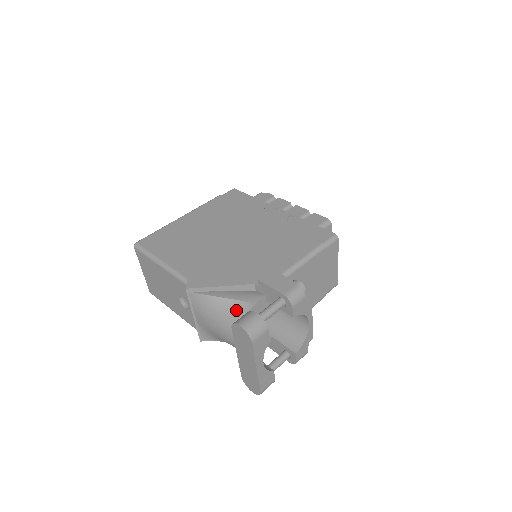
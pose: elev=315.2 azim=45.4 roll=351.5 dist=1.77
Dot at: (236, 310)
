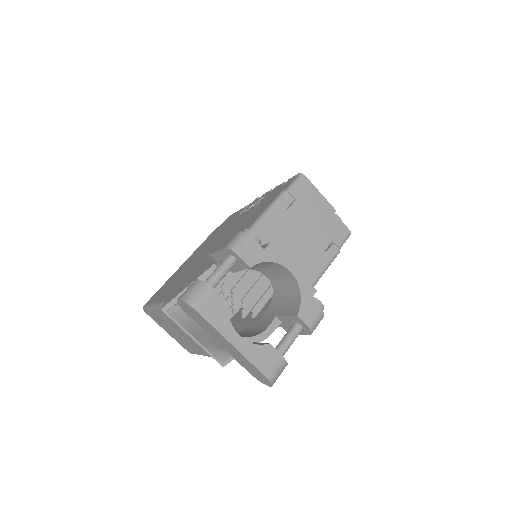
Dot at: occluded
